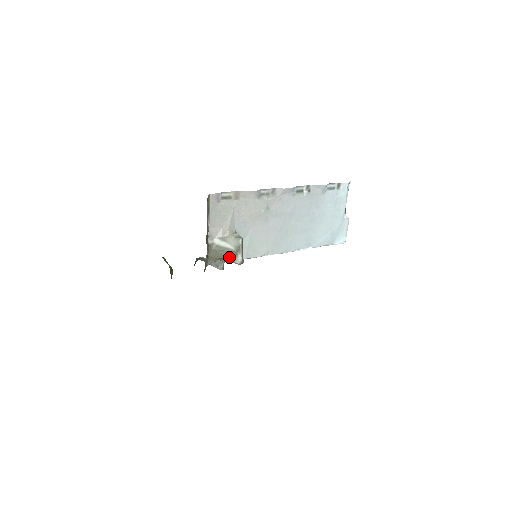
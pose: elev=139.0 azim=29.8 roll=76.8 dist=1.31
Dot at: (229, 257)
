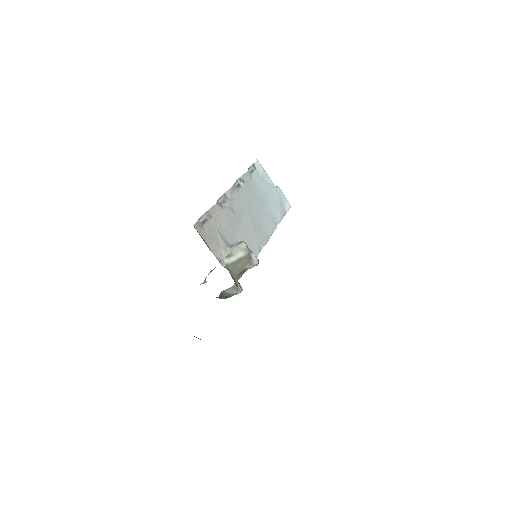
Dot at: (247, 264)
